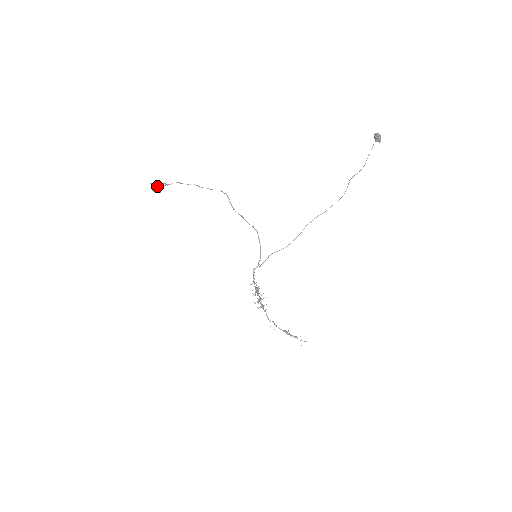
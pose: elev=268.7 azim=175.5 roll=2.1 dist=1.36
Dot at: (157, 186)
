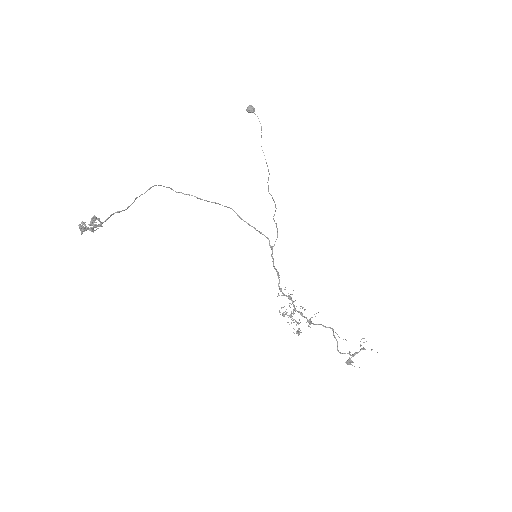
Dot at: (92, 219)
